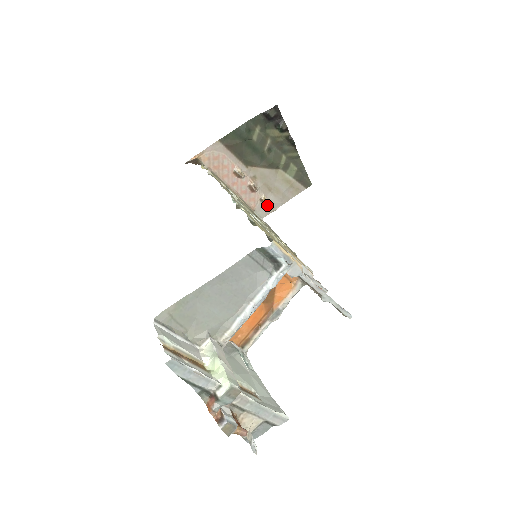
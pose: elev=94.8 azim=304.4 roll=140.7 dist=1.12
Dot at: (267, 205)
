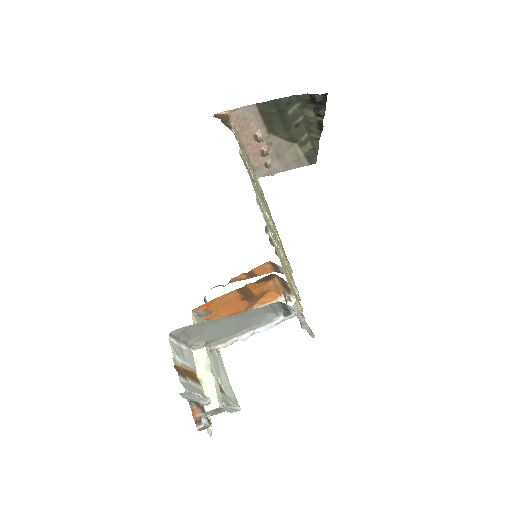
Dot at: (269, 169)
